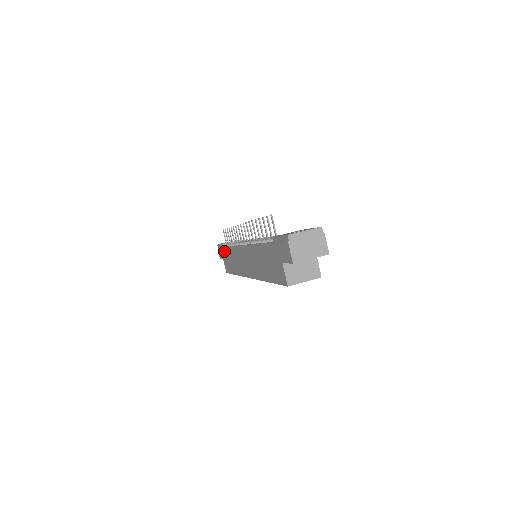
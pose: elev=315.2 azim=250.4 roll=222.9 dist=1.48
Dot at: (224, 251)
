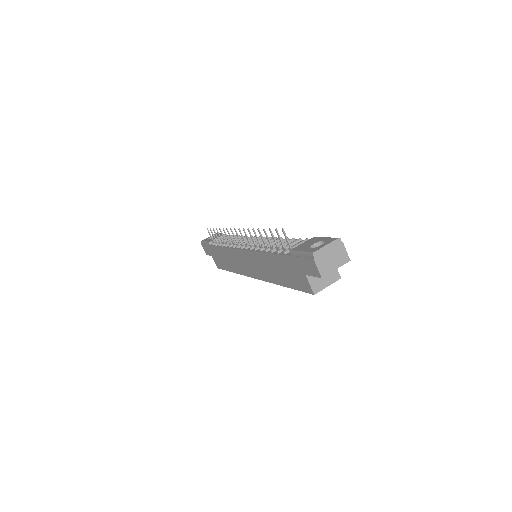
Dot at: (213, 249)
